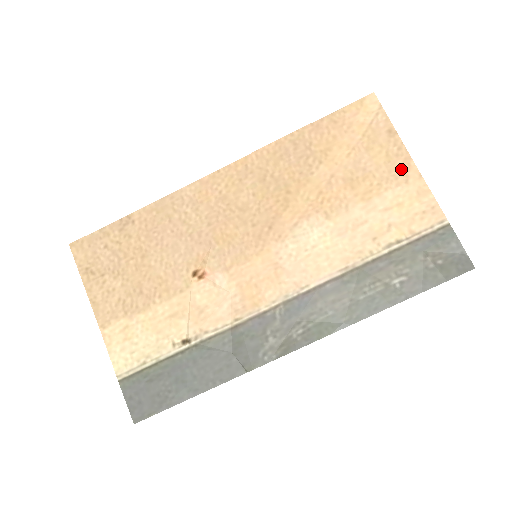
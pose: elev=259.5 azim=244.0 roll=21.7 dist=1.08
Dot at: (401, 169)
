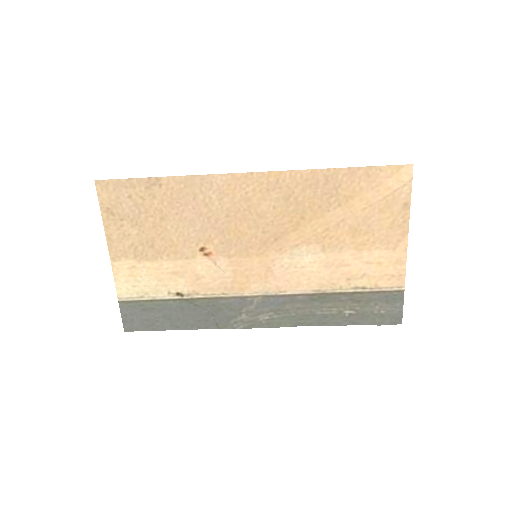
Dot at: (396, 238)
